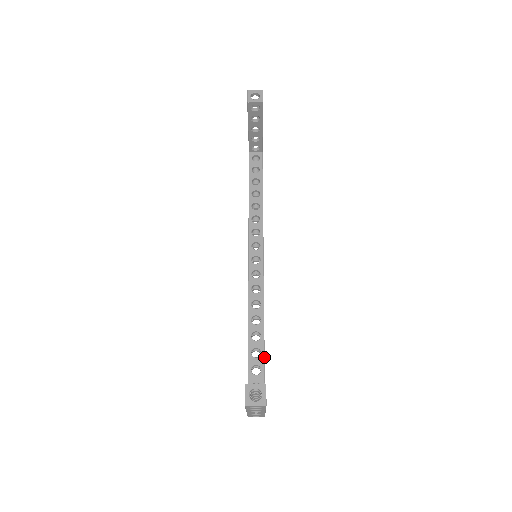
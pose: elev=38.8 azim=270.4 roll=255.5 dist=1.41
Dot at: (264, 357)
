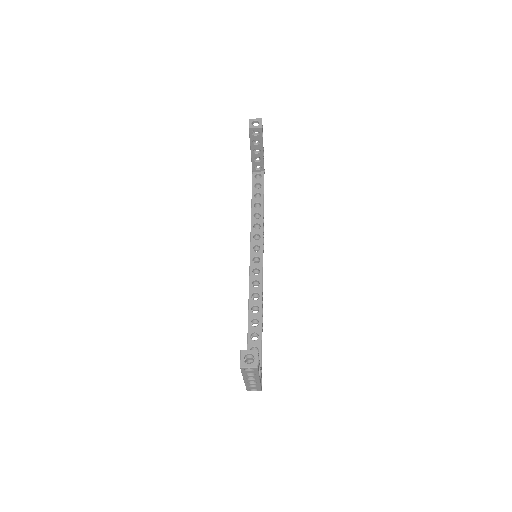
Dot at: (261, 340)
